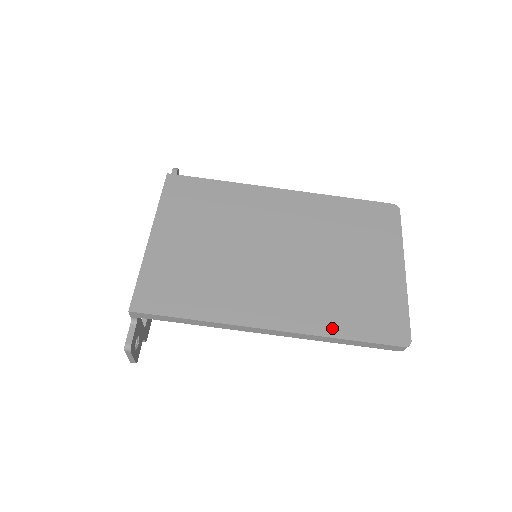
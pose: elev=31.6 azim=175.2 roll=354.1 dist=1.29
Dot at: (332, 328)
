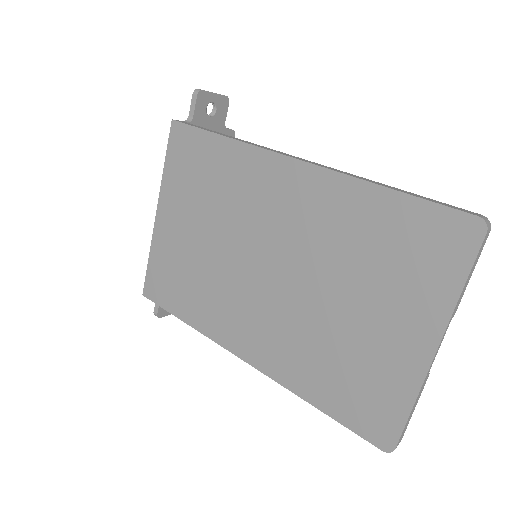
Dot at: (304, 388)
